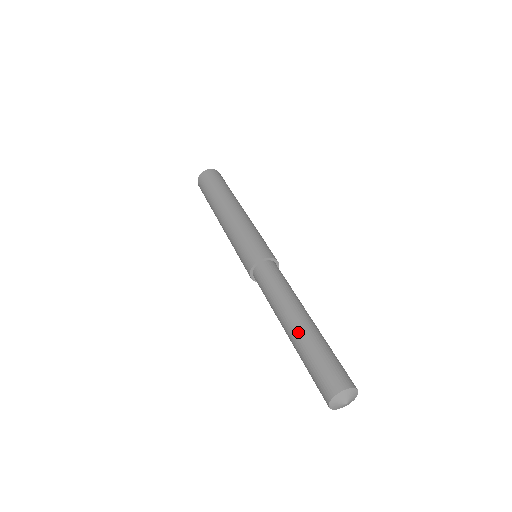
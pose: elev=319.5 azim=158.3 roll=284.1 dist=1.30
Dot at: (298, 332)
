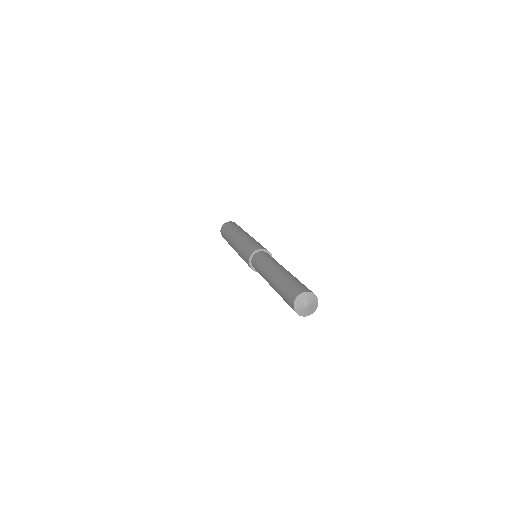
Dot at: (275, 277)
